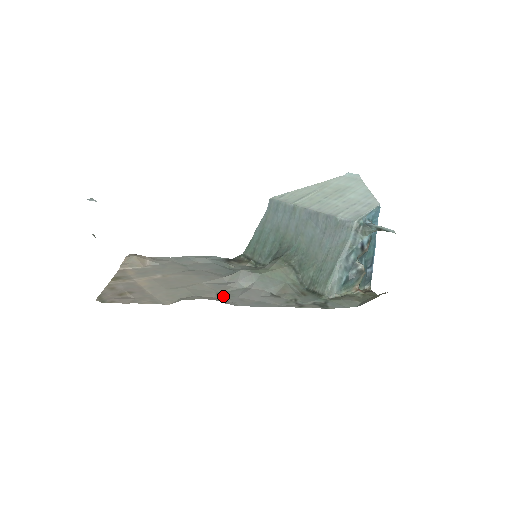
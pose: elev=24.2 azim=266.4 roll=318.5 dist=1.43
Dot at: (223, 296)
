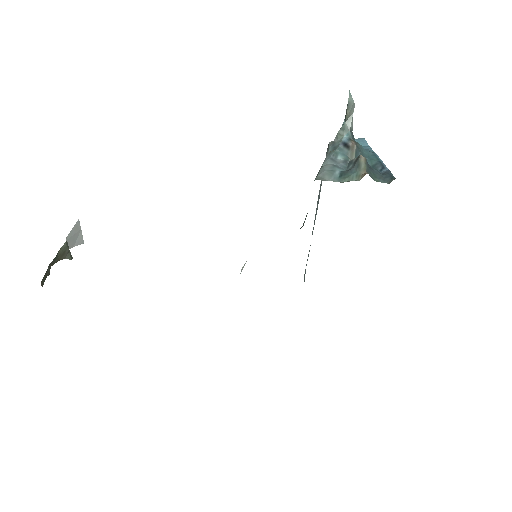
Dot at: occluded
